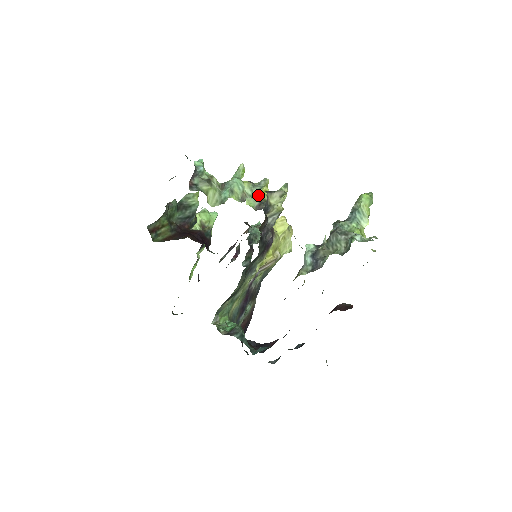
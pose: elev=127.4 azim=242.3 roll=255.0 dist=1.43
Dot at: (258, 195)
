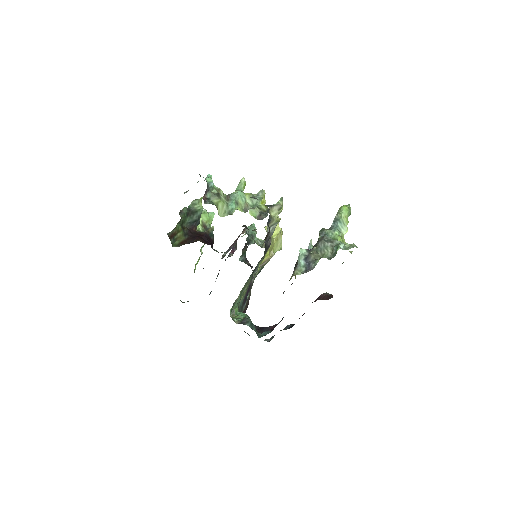
Dot at: (258, 206)
